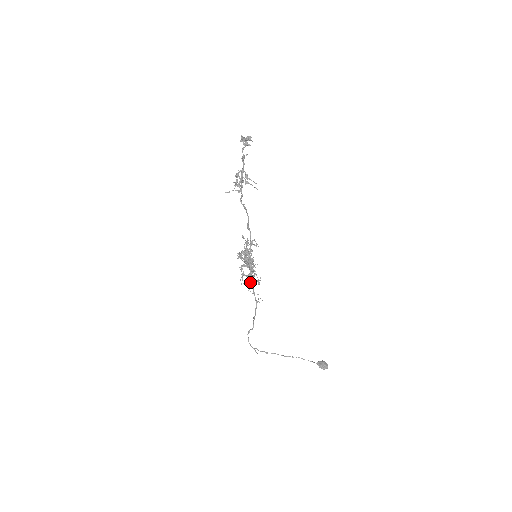
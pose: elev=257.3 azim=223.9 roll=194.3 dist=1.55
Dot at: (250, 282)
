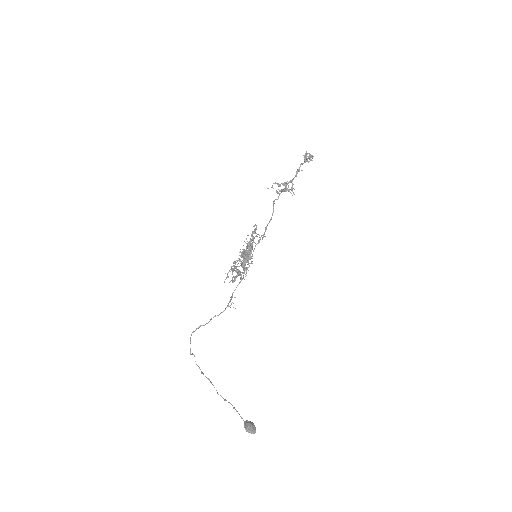
Dot at: (235, 277)
